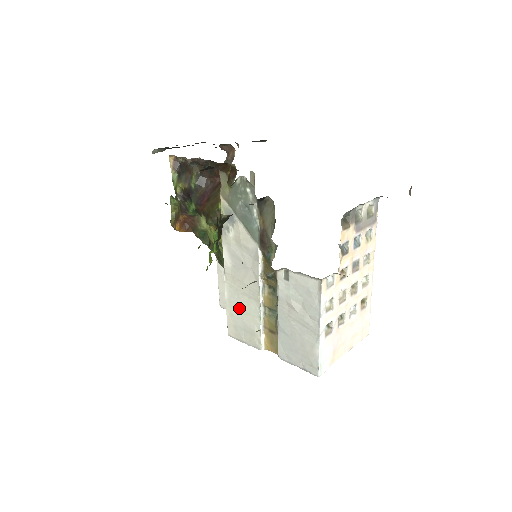
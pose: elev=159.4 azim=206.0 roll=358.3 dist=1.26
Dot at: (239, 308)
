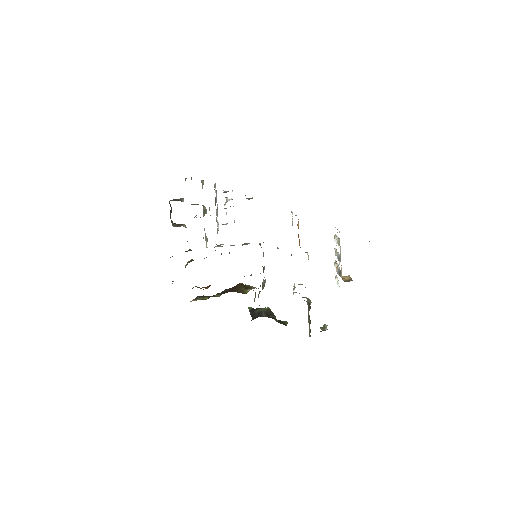
Dot at: occluded
